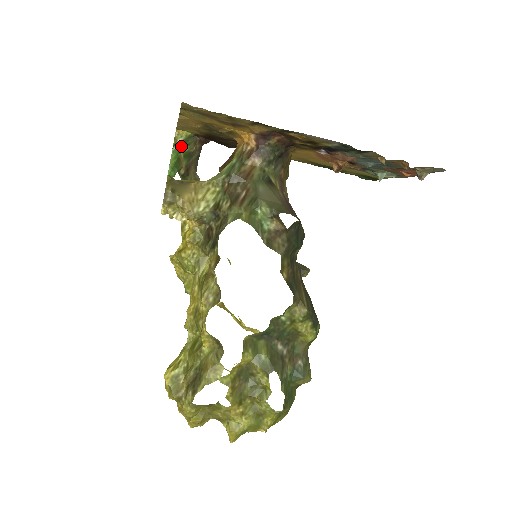
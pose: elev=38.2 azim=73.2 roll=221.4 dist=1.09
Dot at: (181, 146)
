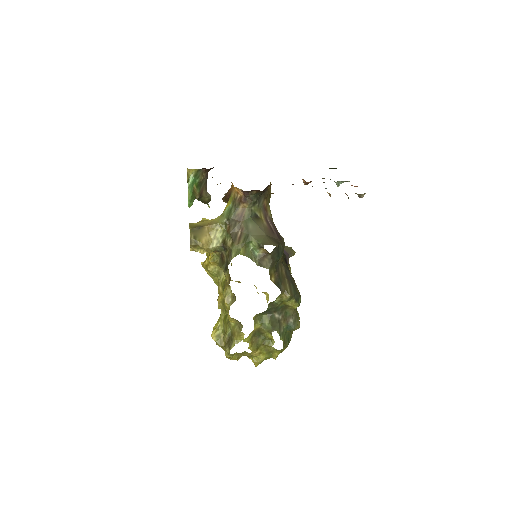
Dot at: (193, 181)
